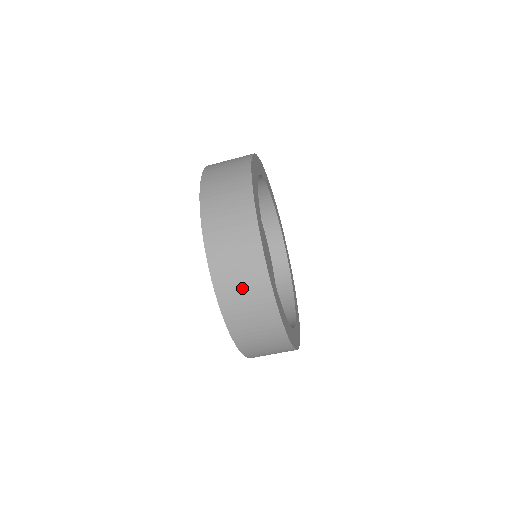
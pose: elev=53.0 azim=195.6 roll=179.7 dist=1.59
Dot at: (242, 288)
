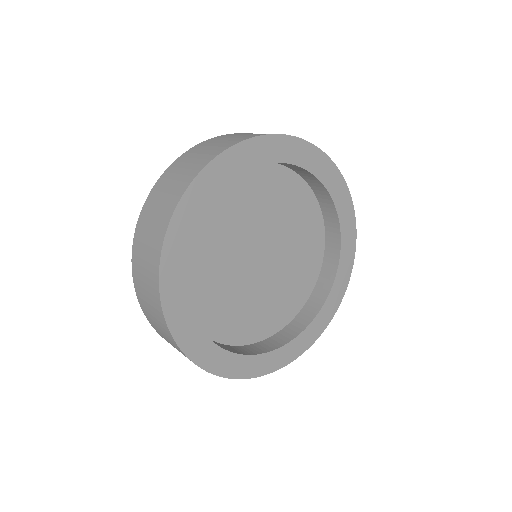
Dot at: (147, 296)
